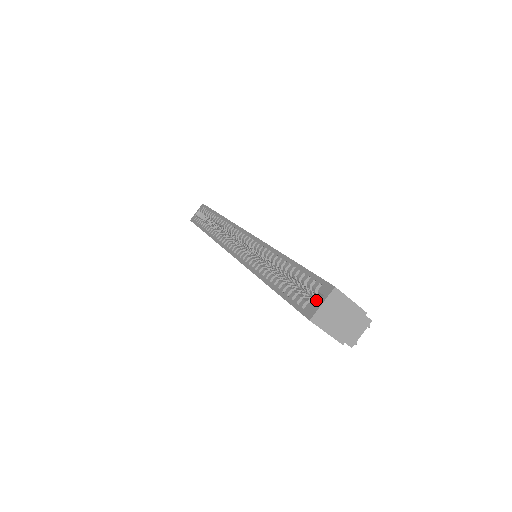
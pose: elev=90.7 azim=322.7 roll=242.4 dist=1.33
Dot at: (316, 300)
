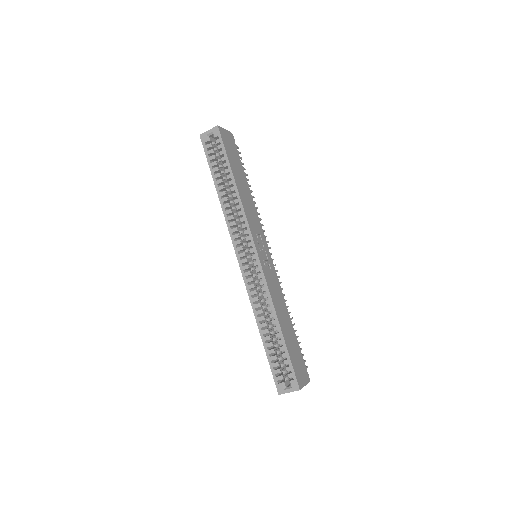
Dot at: occluded
